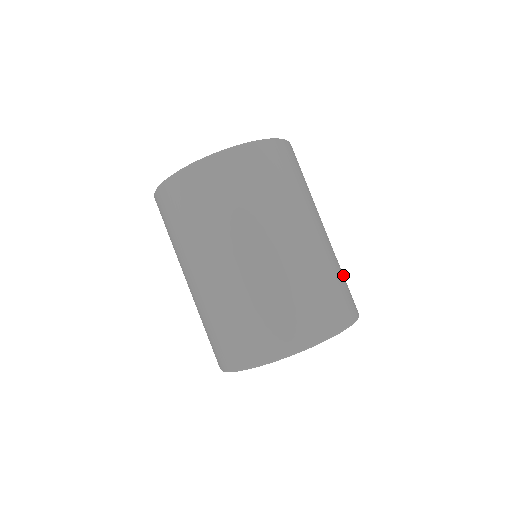
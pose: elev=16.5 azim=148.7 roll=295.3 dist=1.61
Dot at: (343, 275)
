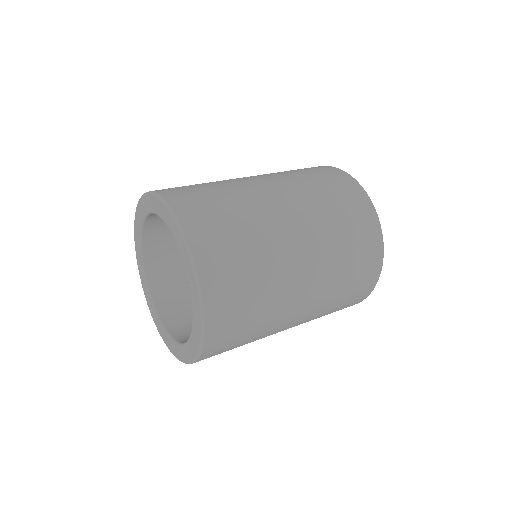
Dot at: (343, 225)
